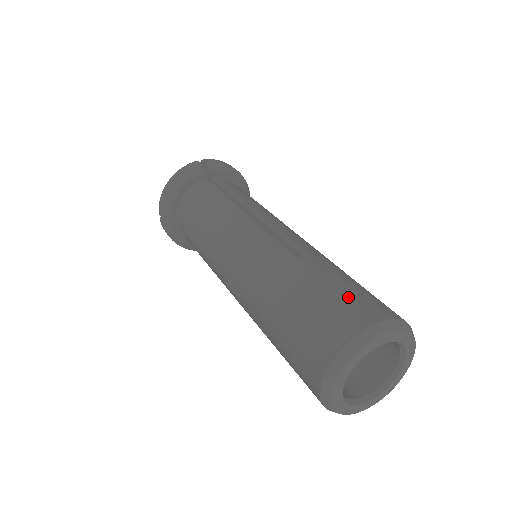
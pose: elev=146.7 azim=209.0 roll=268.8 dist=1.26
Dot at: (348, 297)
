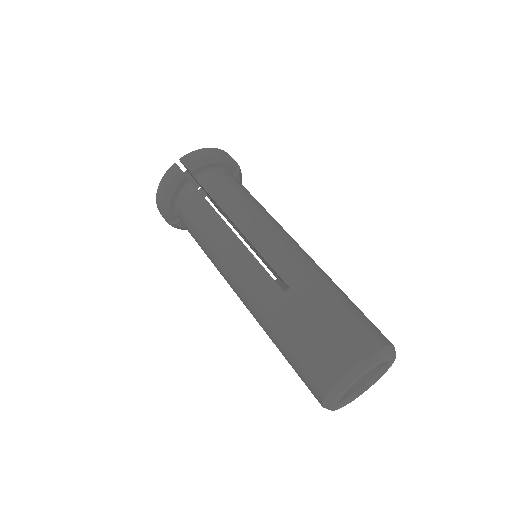
Dot at: (330, 339)
